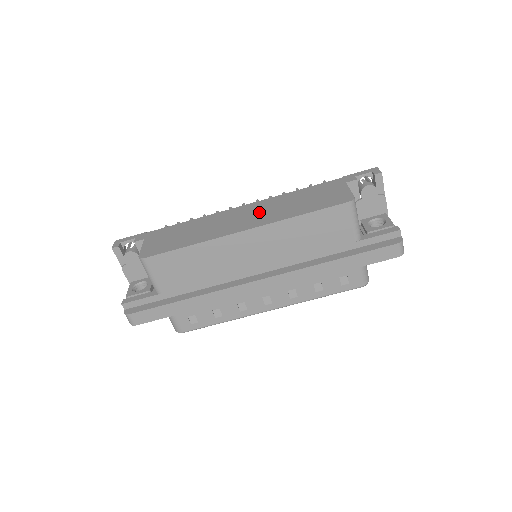
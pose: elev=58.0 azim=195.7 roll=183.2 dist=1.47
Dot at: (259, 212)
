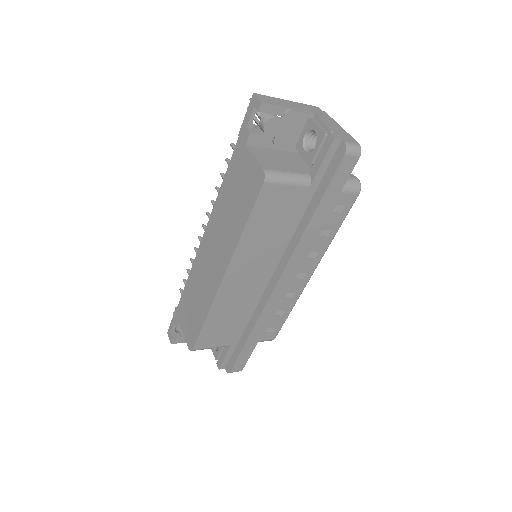
Dot at: (217, 242)
